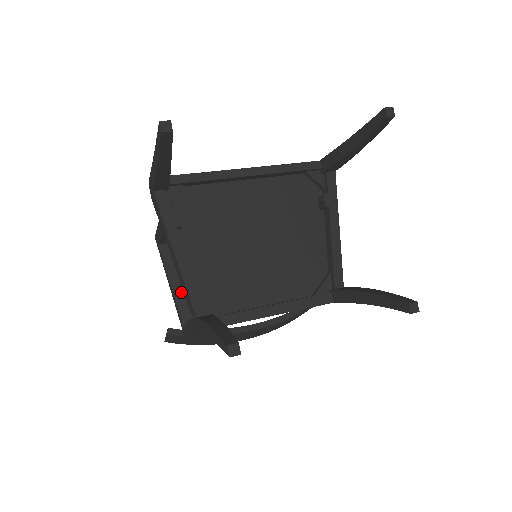
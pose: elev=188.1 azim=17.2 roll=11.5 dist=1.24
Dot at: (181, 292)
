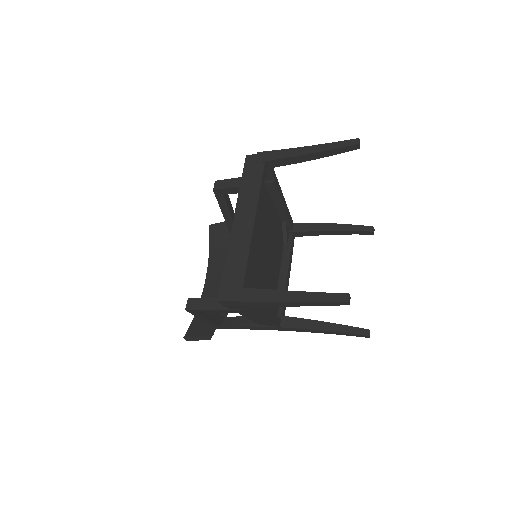
Dot at: (214, 315)
